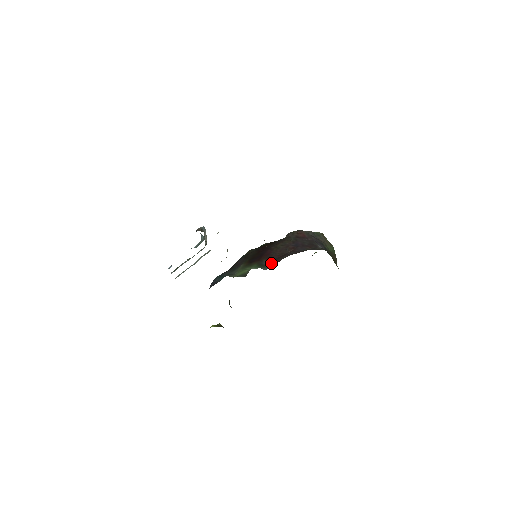
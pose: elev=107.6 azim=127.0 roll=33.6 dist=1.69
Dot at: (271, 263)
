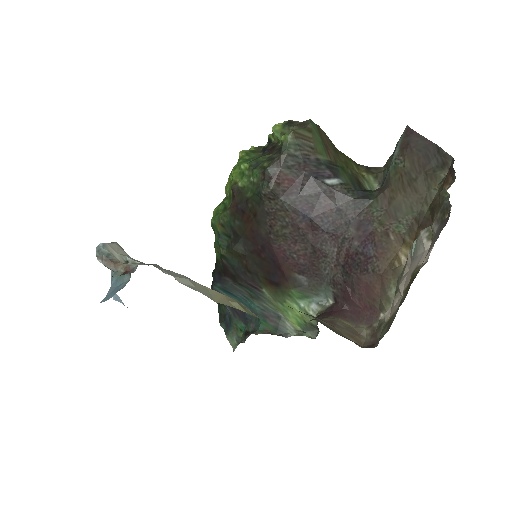
Dot at: (319, 284)
